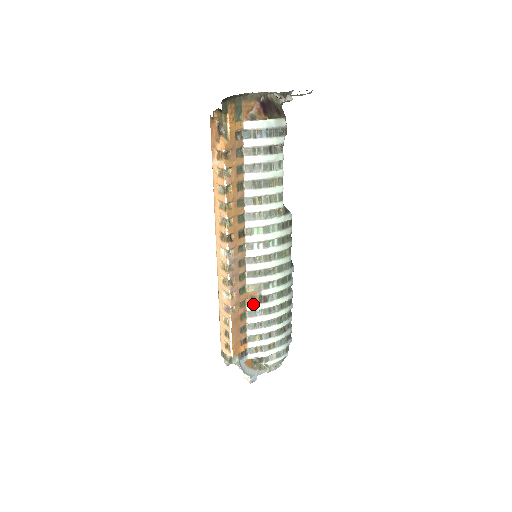
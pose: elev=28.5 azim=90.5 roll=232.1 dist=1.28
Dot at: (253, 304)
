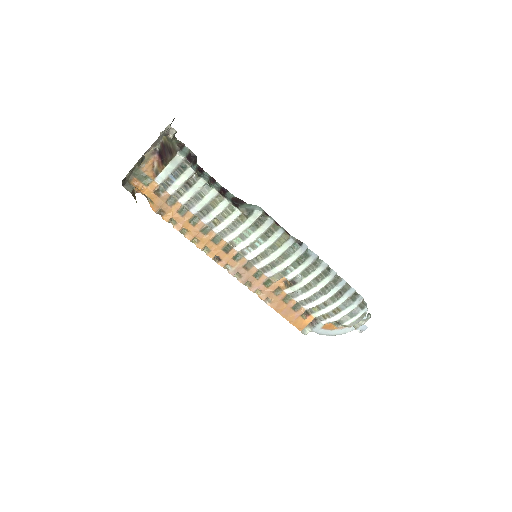
Dot at: (287, 288)
